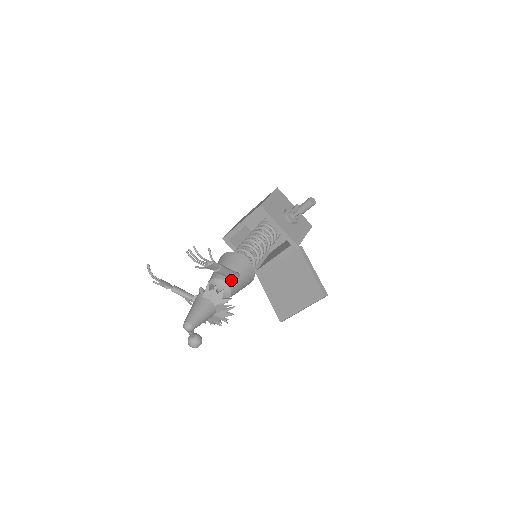
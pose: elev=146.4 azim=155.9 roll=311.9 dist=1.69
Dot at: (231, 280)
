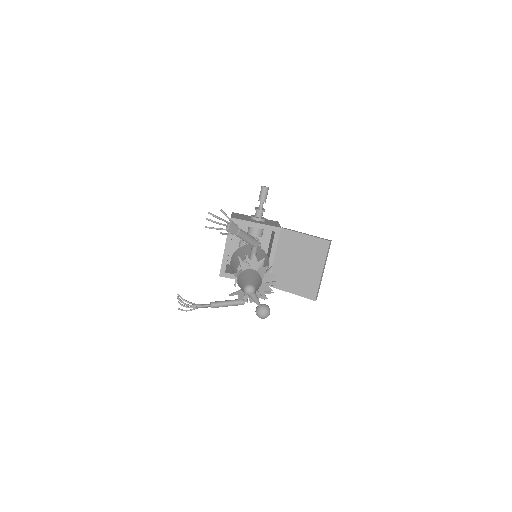
Dot at: (253, 251)
